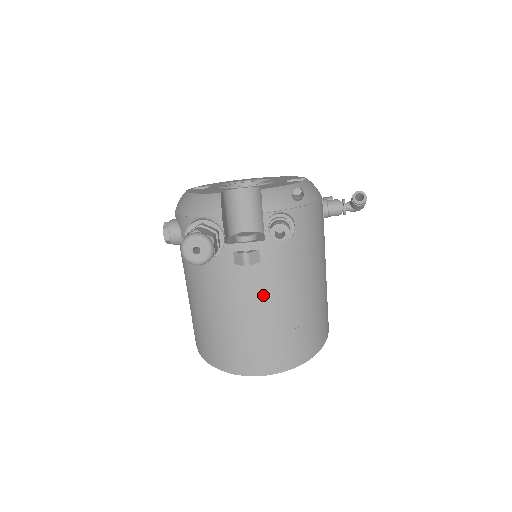
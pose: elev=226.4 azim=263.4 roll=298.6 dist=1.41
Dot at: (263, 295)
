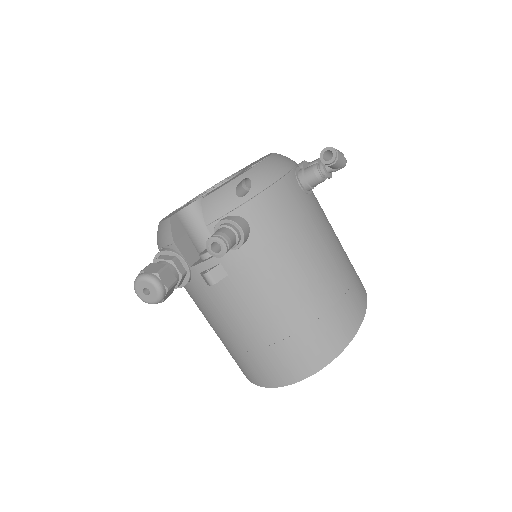
Dot at: (248, 307)
